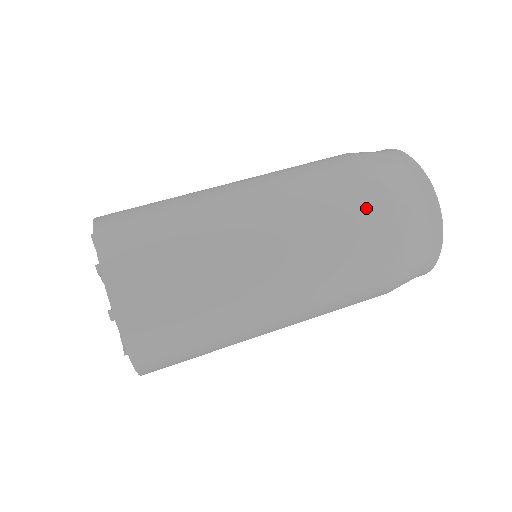
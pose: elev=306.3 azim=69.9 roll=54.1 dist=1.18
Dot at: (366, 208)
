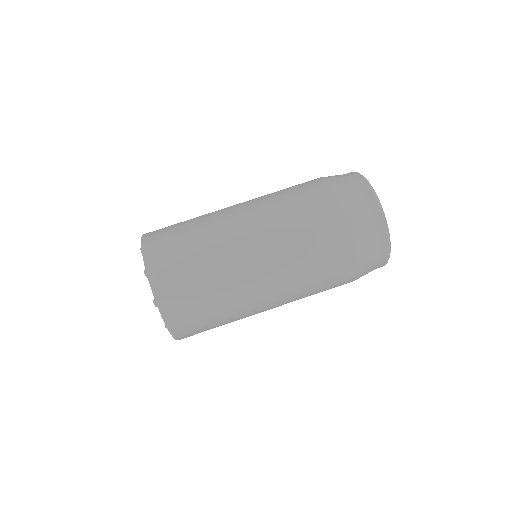
Dot at: (327, 225)
